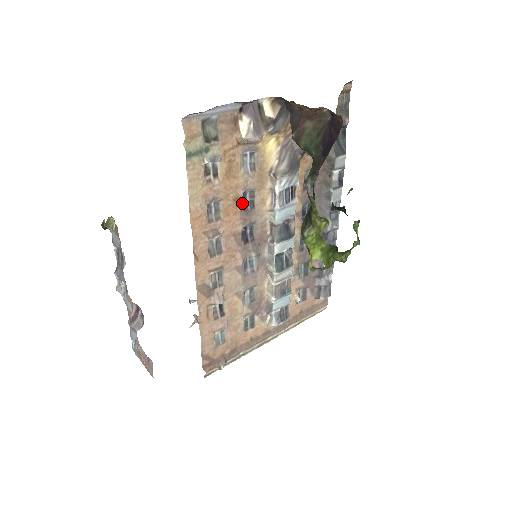
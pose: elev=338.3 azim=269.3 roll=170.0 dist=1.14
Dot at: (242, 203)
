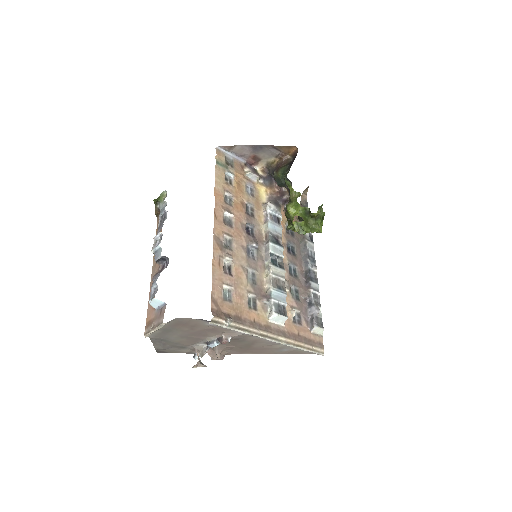
Dot at: (246, 209)
